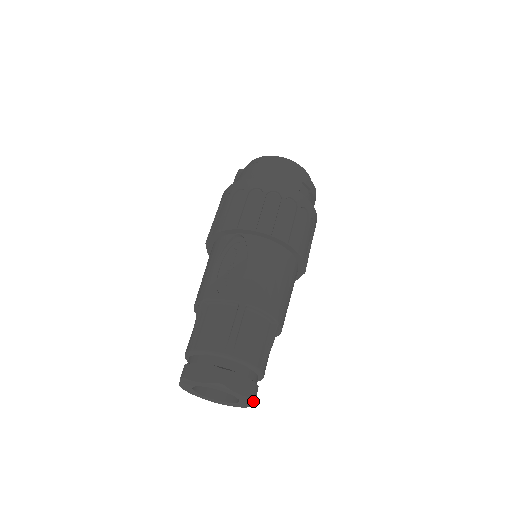
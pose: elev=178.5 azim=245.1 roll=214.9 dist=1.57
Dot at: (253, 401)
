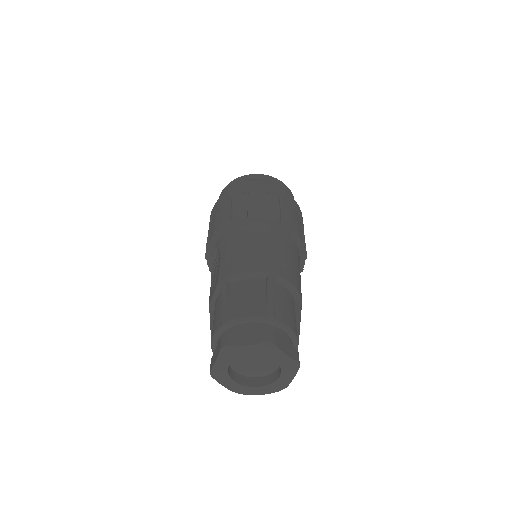
Dot at: (274, 346)
